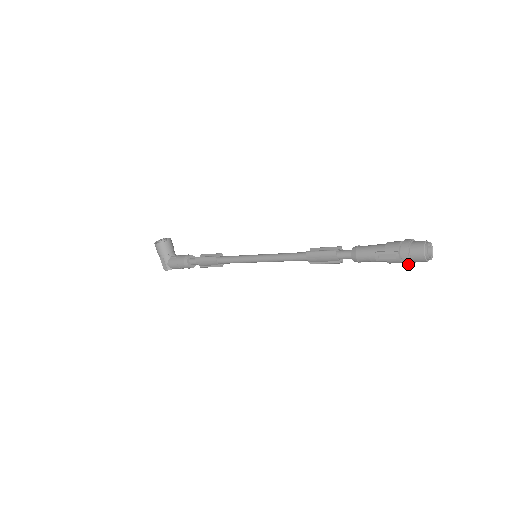
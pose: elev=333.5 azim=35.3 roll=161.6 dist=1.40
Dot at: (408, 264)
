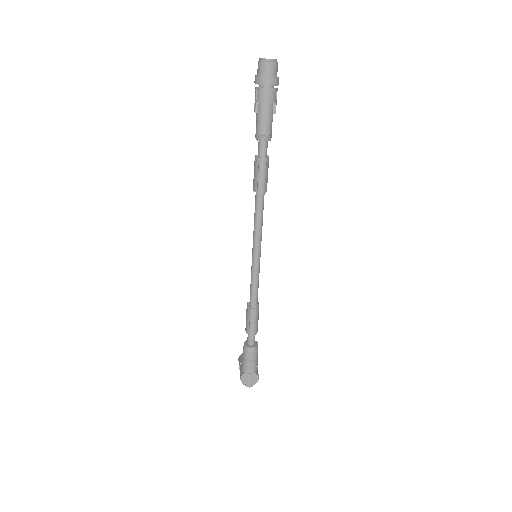
Dot at: (262, 82)
